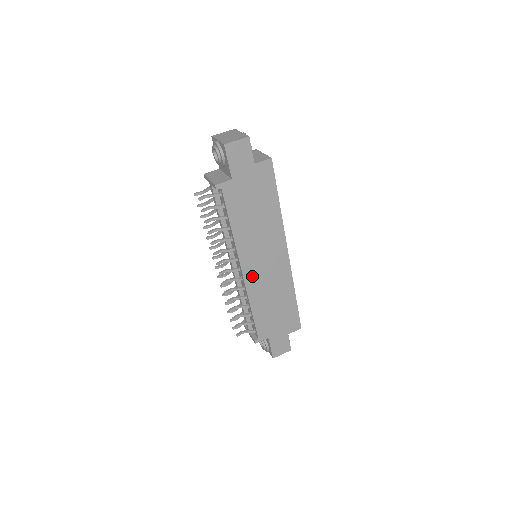
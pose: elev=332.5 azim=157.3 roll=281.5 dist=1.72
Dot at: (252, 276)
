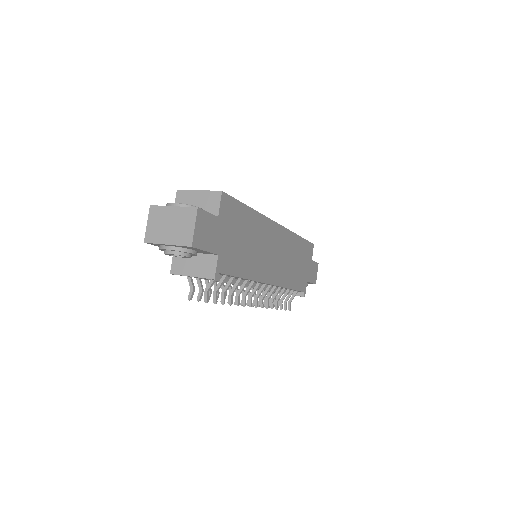
Dot at: (276, 275)
